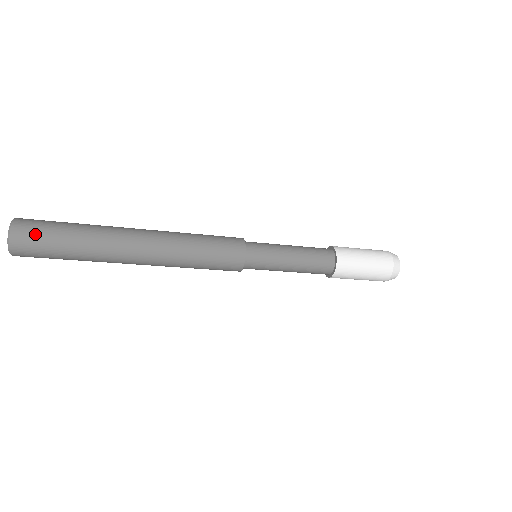
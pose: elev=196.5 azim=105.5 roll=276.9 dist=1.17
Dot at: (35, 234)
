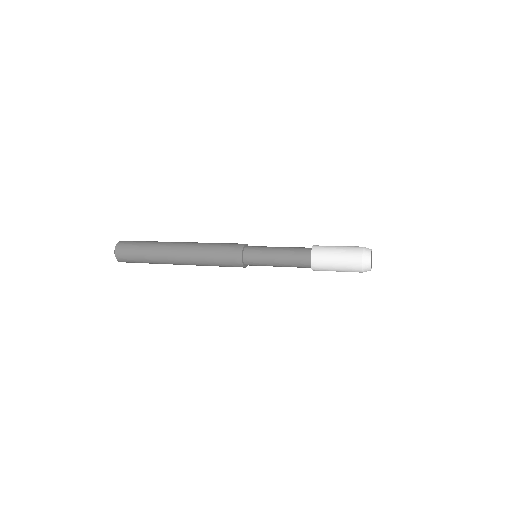
Dot at: (126, 248)
